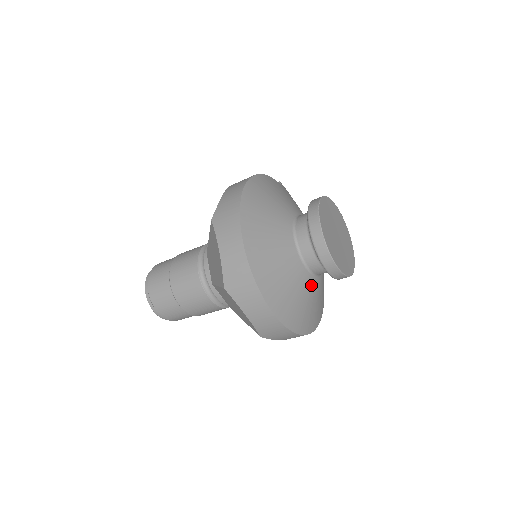
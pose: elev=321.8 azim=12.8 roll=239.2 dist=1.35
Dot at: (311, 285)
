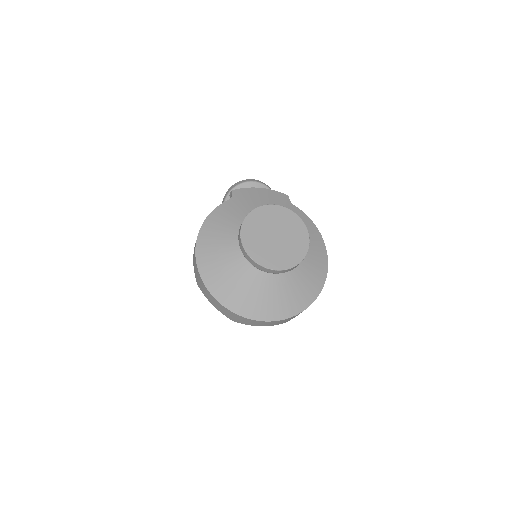
Dot at: (288, 275)
